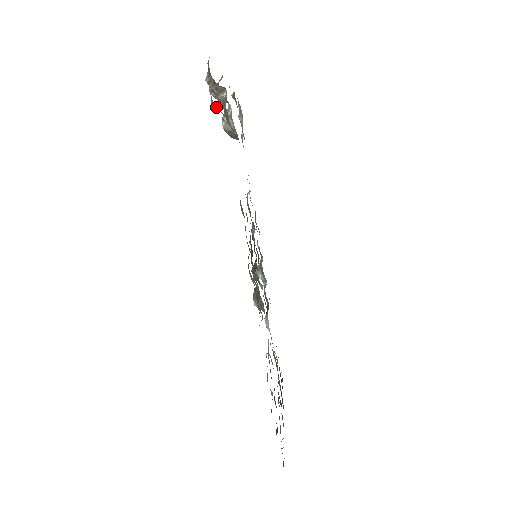
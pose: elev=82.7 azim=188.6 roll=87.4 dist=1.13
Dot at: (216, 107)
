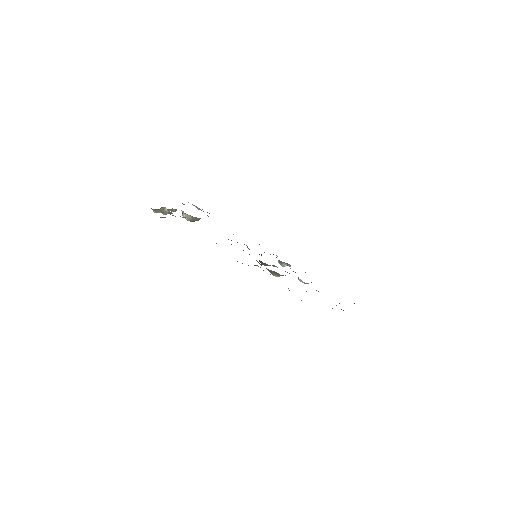
Dot at: occluded
